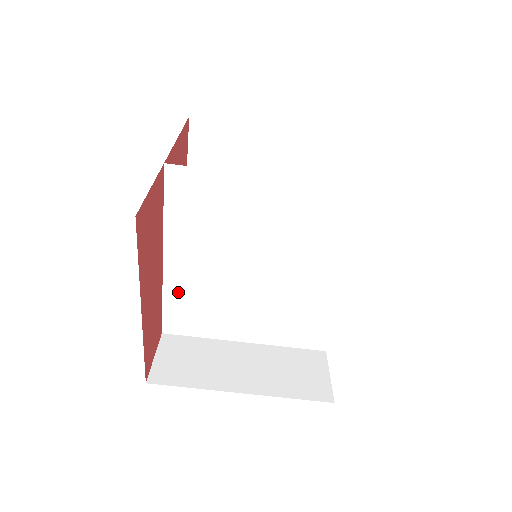
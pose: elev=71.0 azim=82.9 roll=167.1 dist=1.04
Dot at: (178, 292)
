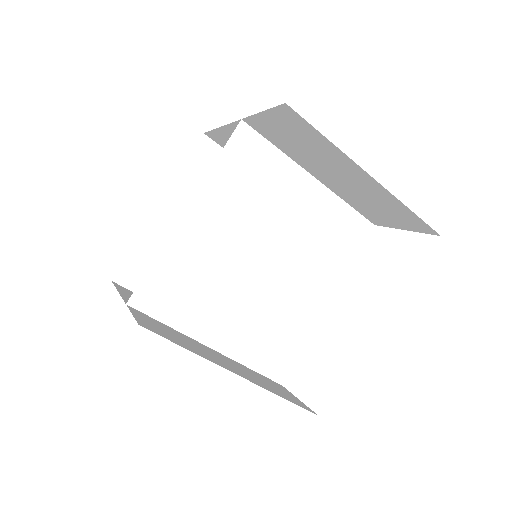
Dot at: (177, 256)
